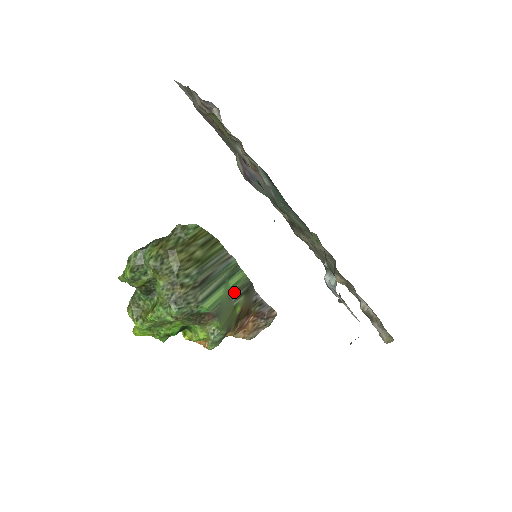
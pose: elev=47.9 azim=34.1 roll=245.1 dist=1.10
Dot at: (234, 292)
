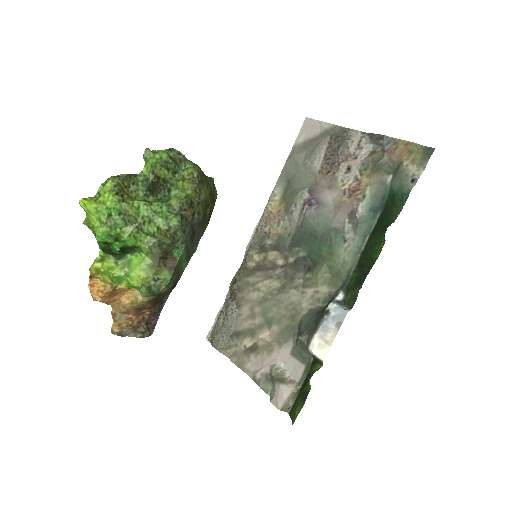
Dot at: (178, 272)
